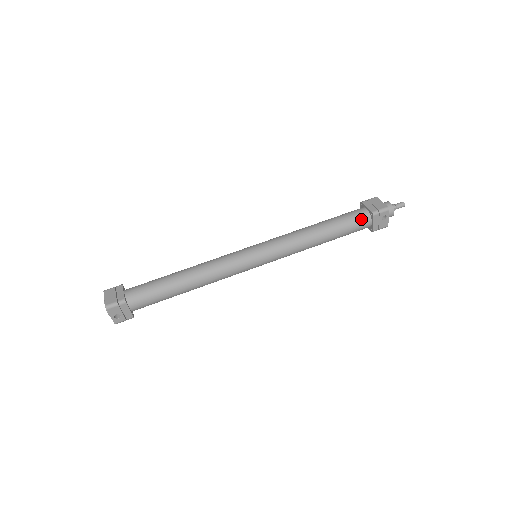
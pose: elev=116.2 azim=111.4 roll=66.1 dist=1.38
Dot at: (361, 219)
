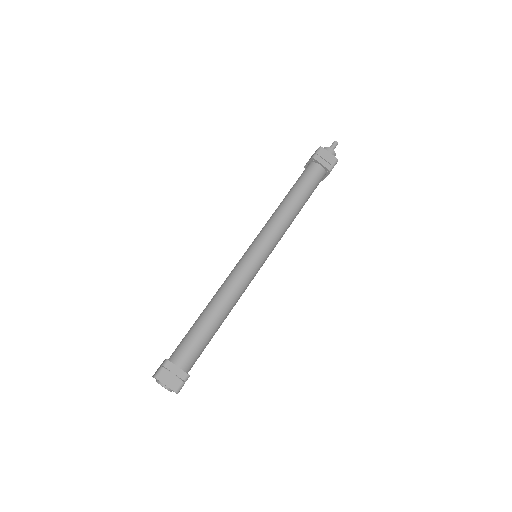
Dot at: (320, 178)
